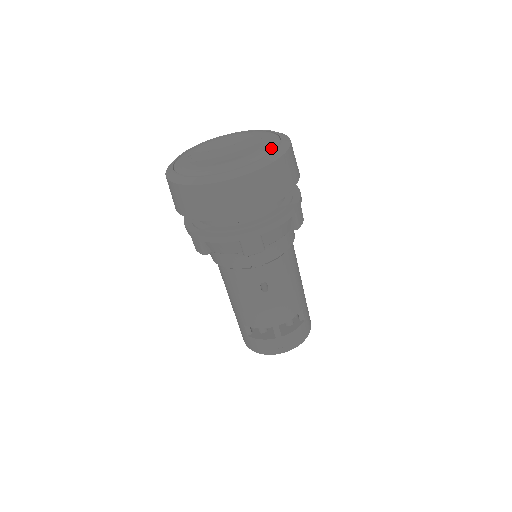
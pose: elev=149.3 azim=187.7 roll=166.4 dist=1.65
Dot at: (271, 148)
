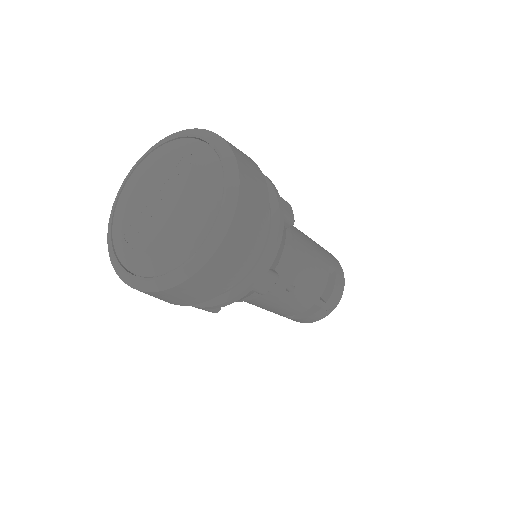
Dot at: (218, 179)
